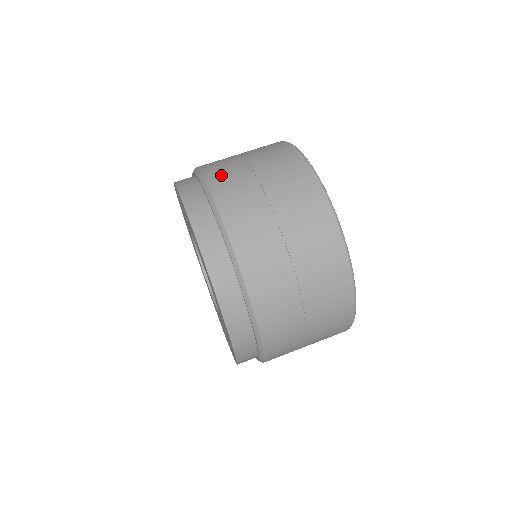
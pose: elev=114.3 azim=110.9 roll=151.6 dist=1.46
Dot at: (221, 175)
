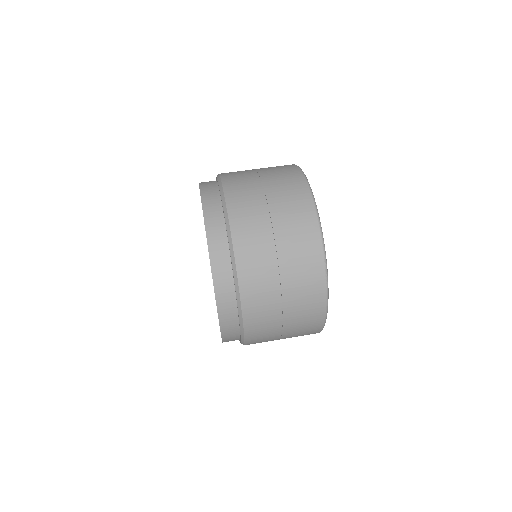
Dot at: occluded
